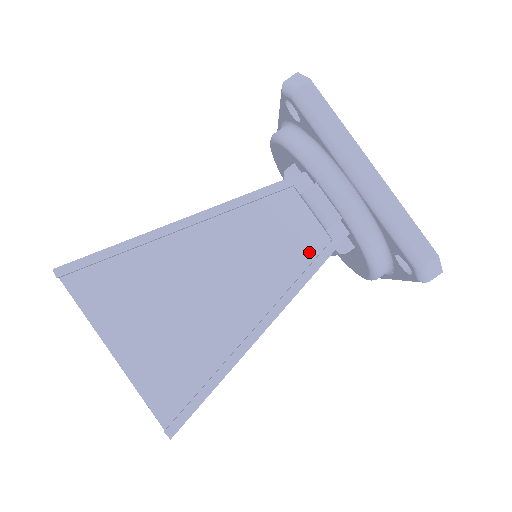
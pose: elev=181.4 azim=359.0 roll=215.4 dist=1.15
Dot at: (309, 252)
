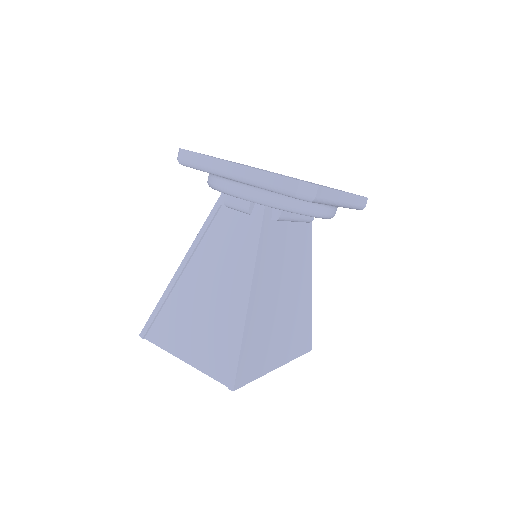
Dot at: (250, 234)
